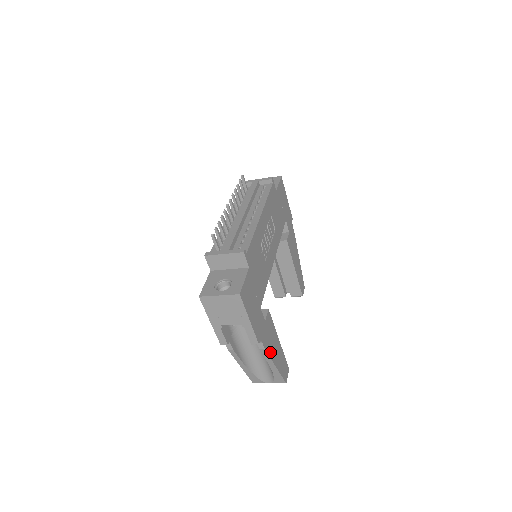
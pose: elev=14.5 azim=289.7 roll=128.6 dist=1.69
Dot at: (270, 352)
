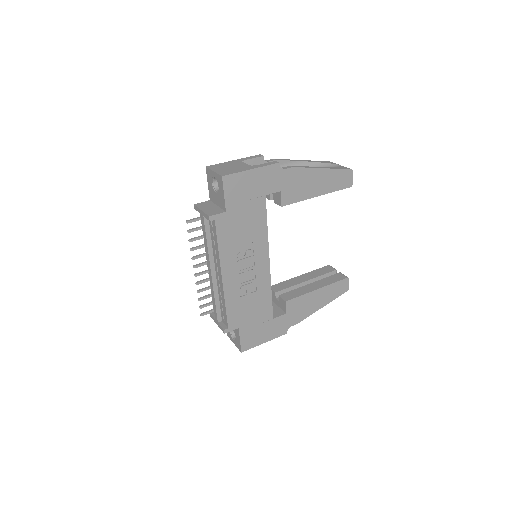
Dot at: (307, 314)
